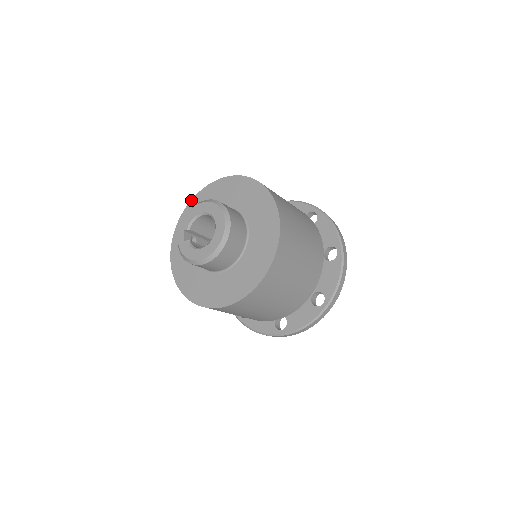
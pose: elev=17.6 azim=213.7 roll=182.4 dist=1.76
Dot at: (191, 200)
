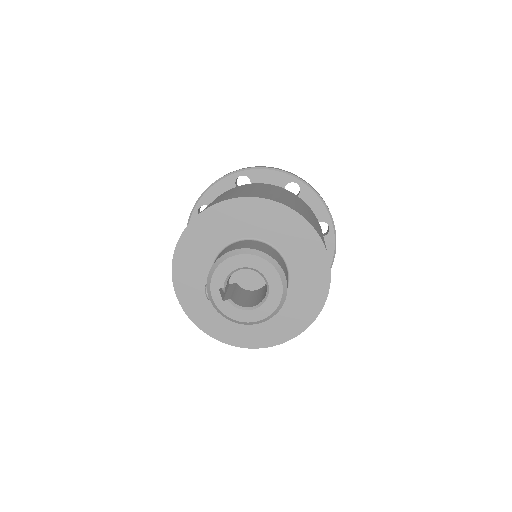
Dot at: (187, 226)
